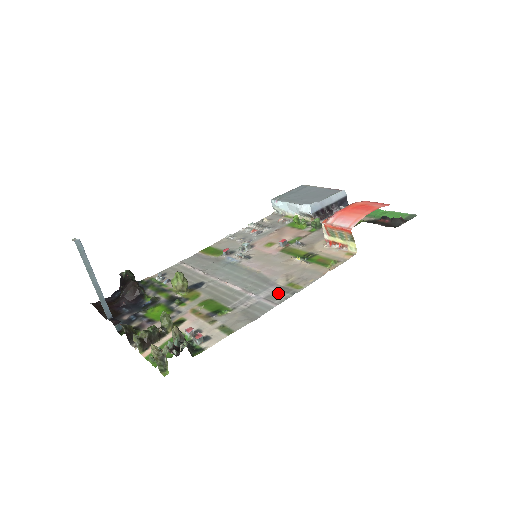
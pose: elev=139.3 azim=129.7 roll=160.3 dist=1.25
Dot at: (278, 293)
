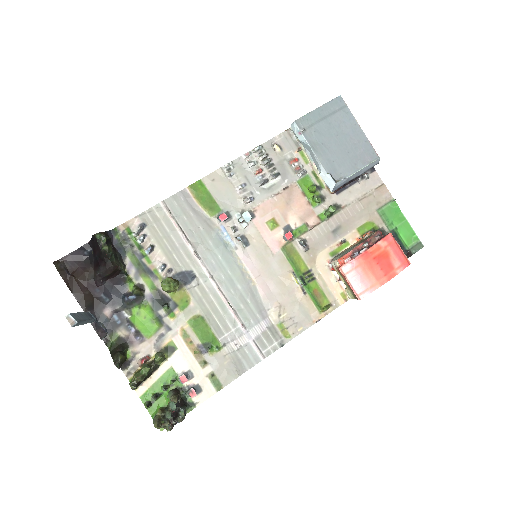
Dot at: (268, 337)
